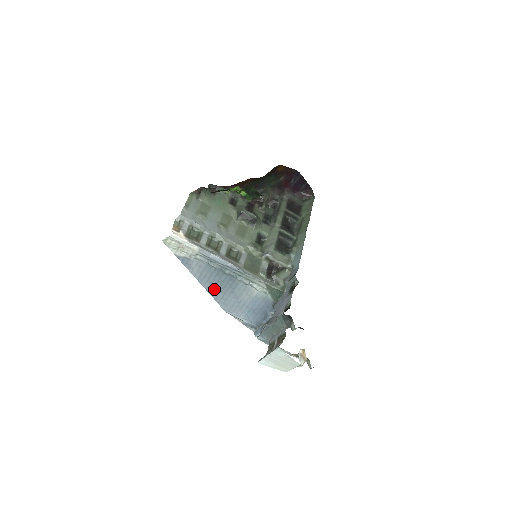
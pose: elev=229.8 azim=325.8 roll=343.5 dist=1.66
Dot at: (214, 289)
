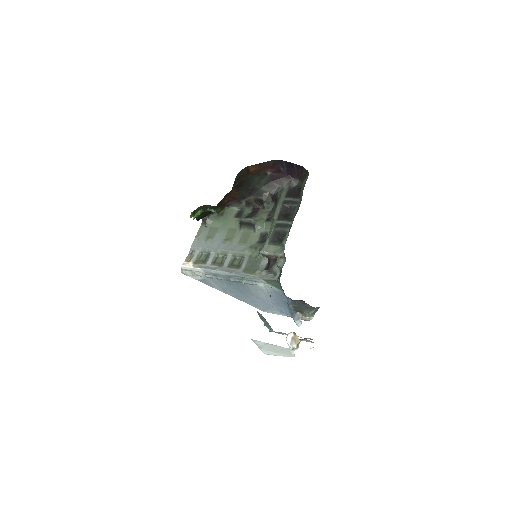
Dot at: (240, 296)
